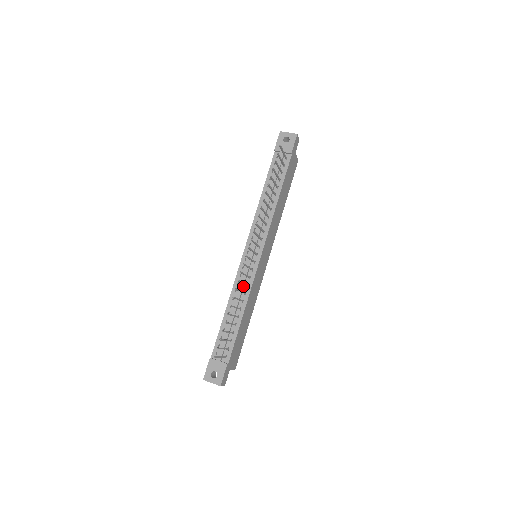
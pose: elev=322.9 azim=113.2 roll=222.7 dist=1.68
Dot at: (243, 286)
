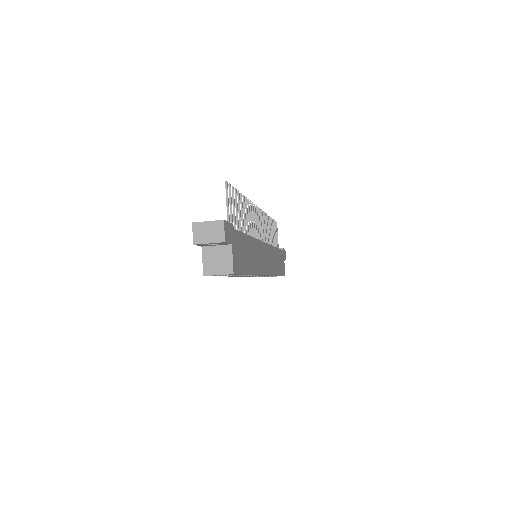
Dot at: occluded
